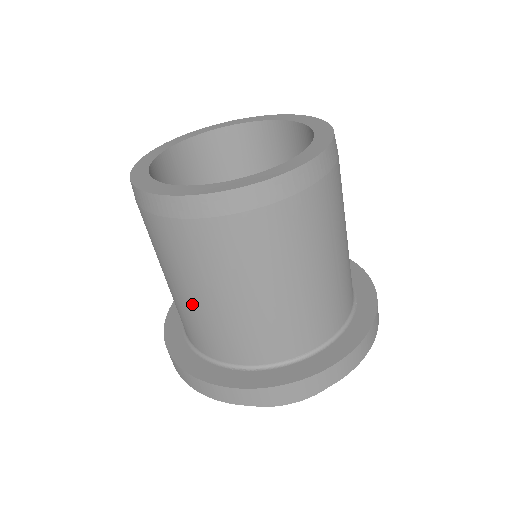
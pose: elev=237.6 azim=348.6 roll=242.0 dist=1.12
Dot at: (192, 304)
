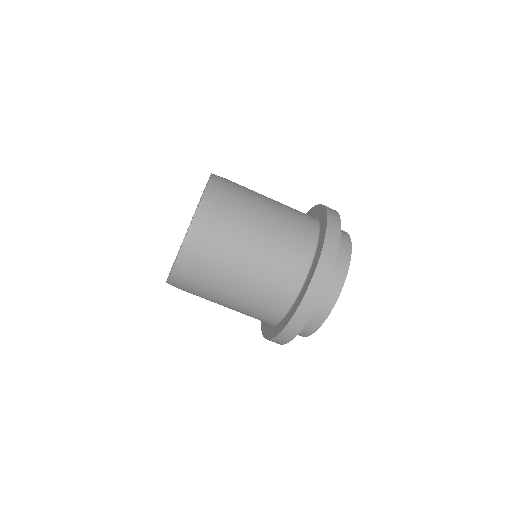
Dot at: (255, 273)
